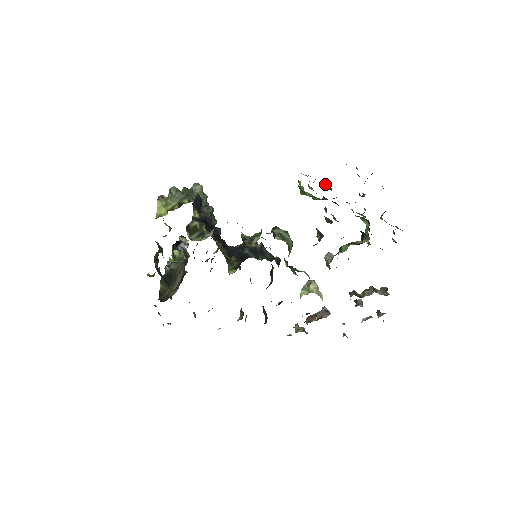
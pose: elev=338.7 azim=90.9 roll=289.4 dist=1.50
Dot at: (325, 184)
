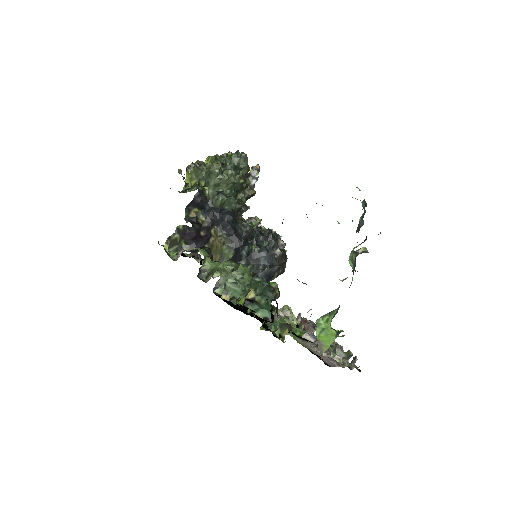
Dot at: occluded
